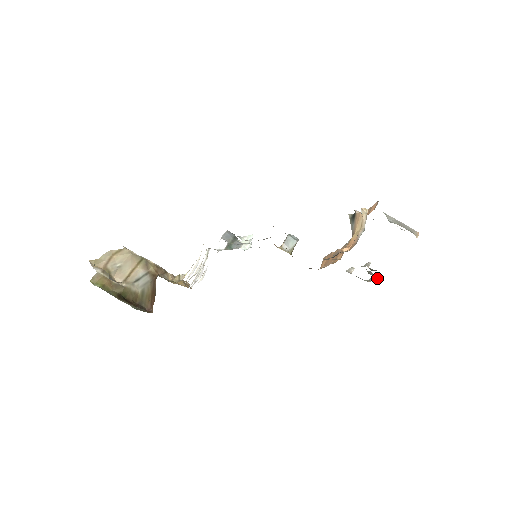
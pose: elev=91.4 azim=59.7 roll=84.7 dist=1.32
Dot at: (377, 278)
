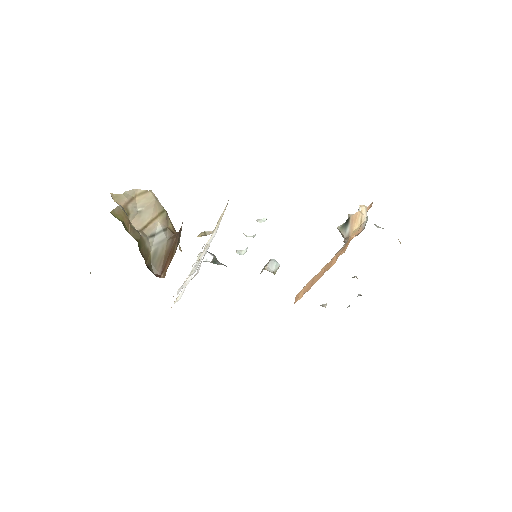
Dot at: occluded
